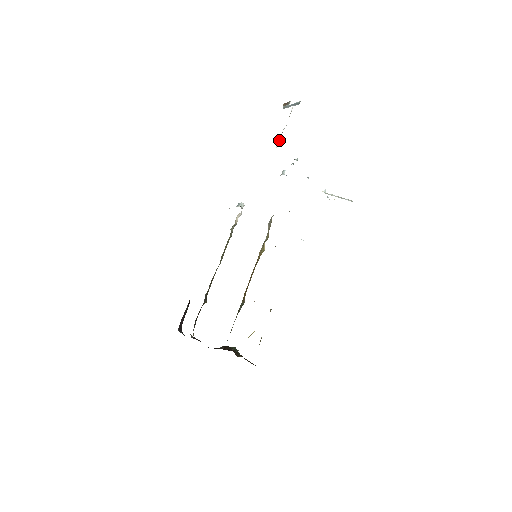
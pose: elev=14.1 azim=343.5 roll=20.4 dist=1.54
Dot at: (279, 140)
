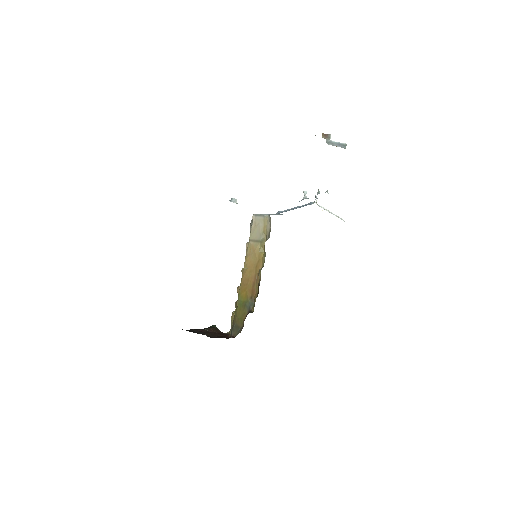
Dot at: occluded
